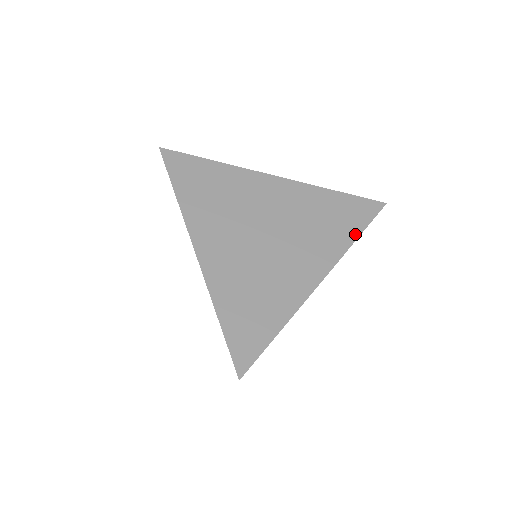
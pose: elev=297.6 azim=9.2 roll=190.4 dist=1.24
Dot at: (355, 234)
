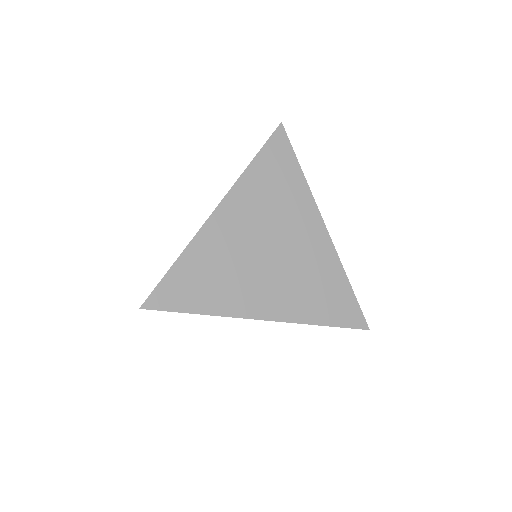
Dot at: (322, 321)
